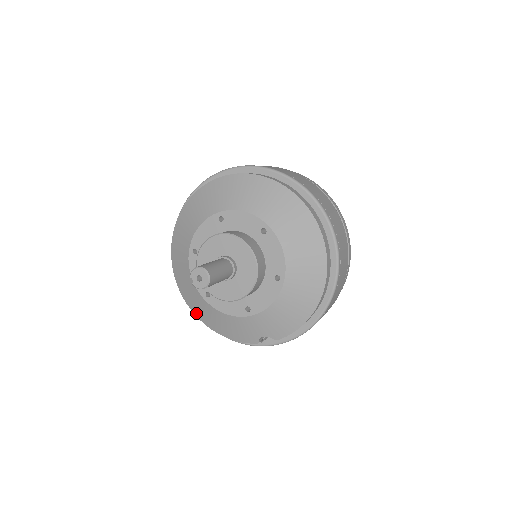
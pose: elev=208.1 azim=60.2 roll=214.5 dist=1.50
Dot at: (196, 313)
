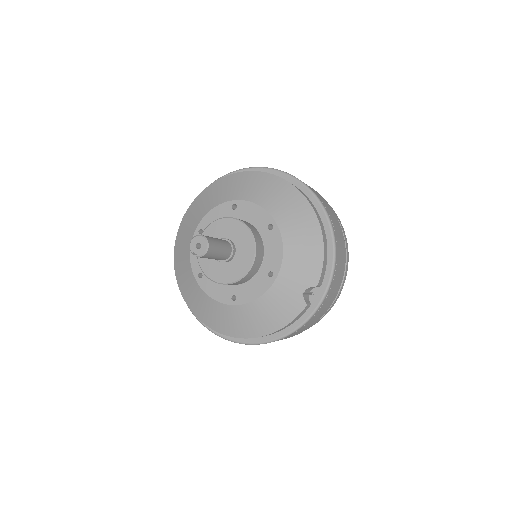
Dot at: (241, 334)
